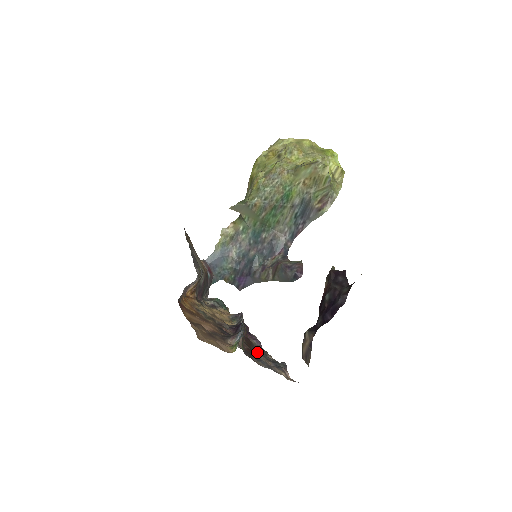
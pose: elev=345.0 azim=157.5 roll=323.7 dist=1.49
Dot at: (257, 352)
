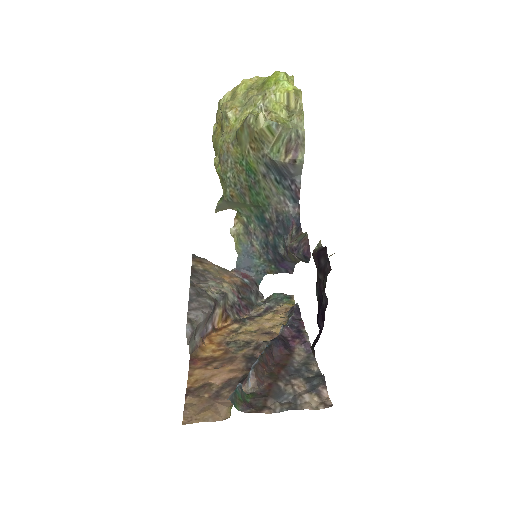
Dot at: (289, 376)
